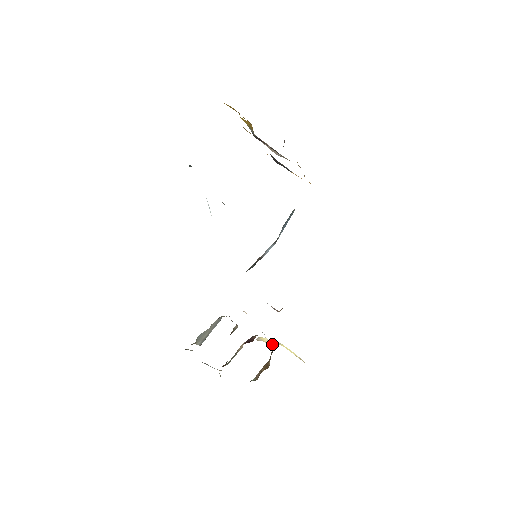
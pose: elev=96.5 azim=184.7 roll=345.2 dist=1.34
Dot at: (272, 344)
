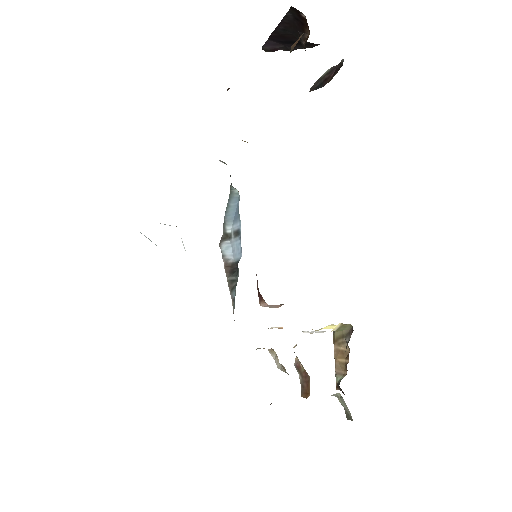
Dot at: (346, 324)
